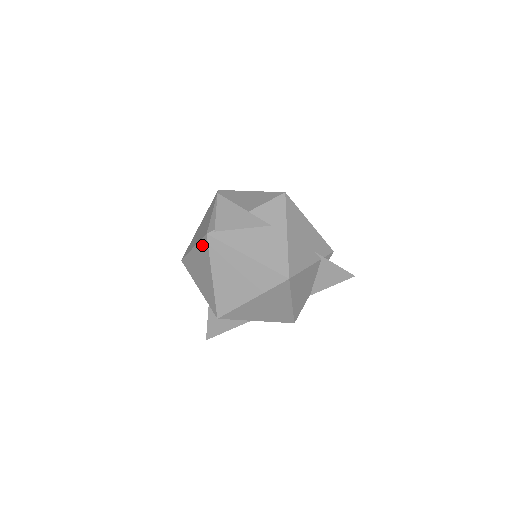
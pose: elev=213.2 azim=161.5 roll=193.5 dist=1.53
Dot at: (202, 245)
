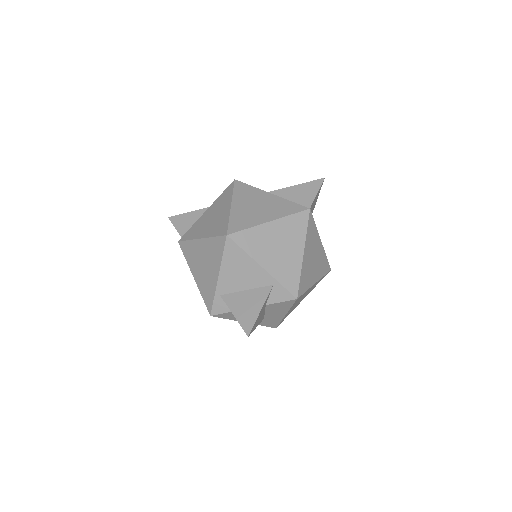
Dot at: (296, 219)
